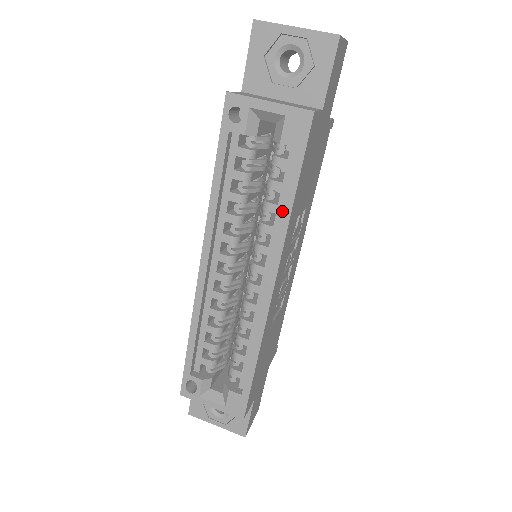
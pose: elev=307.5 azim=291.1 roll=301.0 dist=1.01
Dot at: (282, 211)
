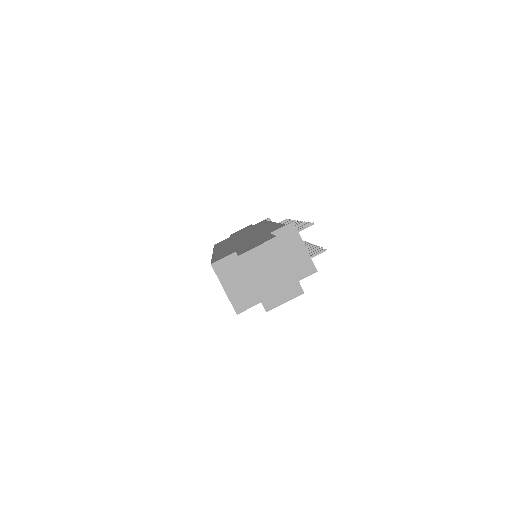
Dot at: occluded
